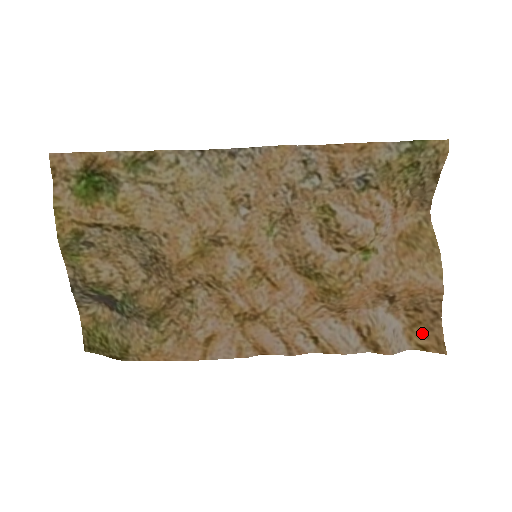
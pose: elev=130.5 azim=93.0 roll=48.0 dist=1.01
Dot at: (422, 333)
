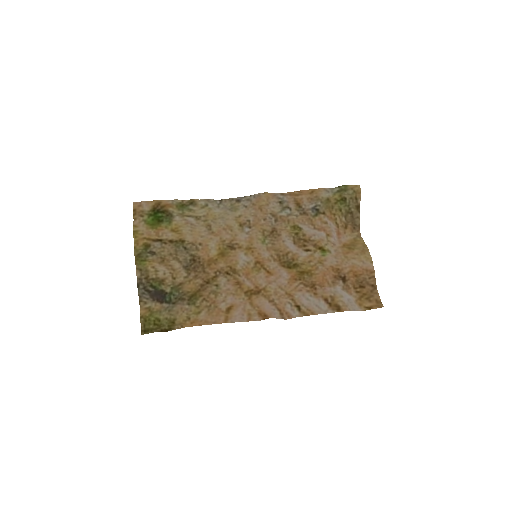
Dot at: (367, 300)
